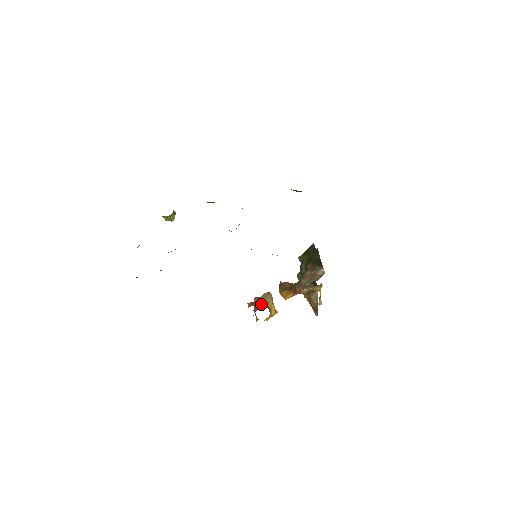
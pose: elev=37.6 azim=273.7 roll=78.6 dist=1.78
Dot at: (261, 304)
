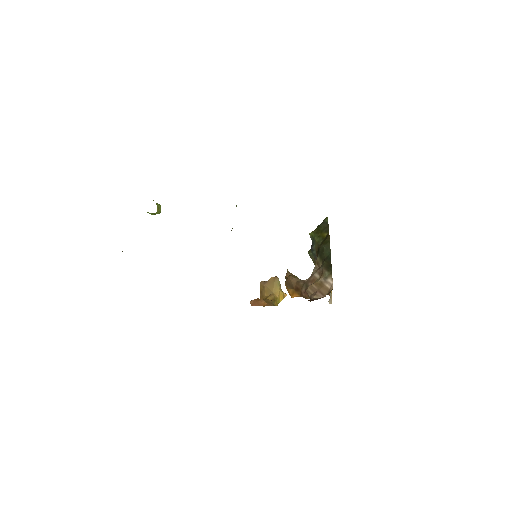
Dot at: (265, 302)
